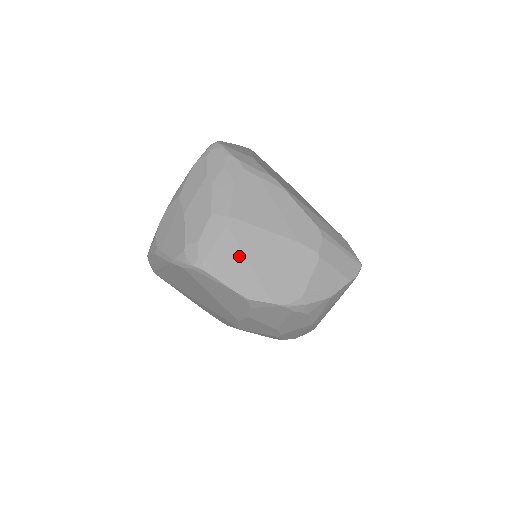
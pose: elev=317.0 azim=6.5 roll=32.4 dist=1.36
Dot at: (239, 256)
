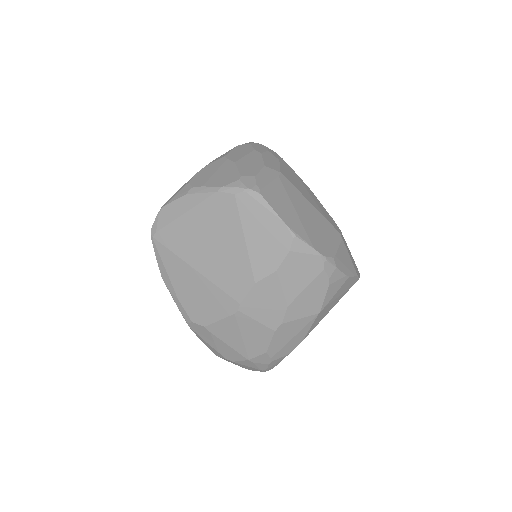
Dot at: (288, 201)
